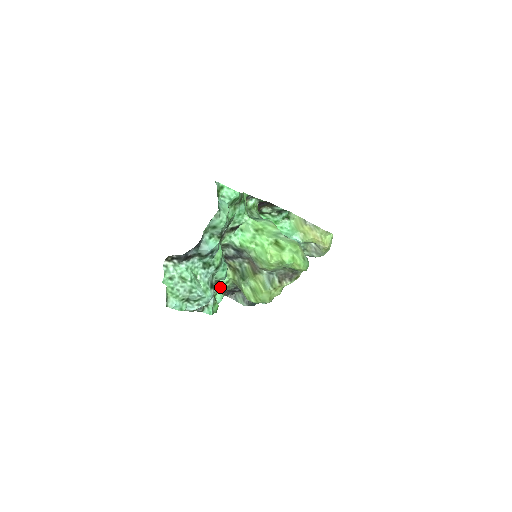
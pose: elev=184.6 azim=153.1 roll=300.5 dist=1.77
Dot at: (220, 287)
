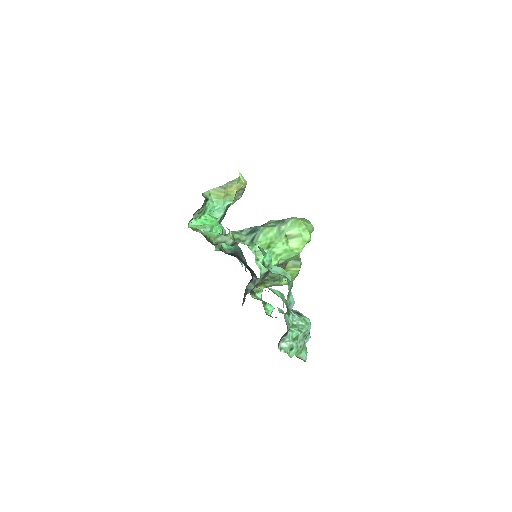
Dot at: (262, 302)
